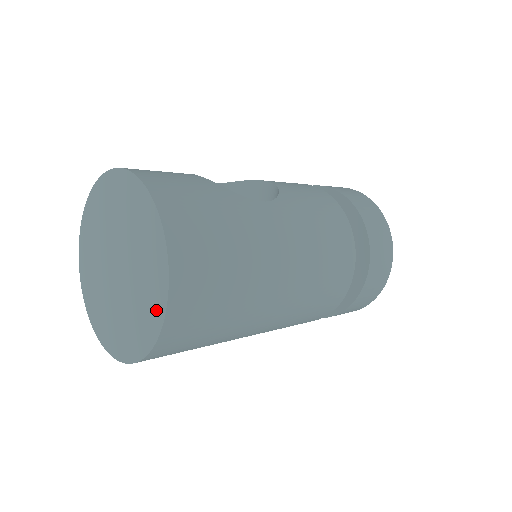
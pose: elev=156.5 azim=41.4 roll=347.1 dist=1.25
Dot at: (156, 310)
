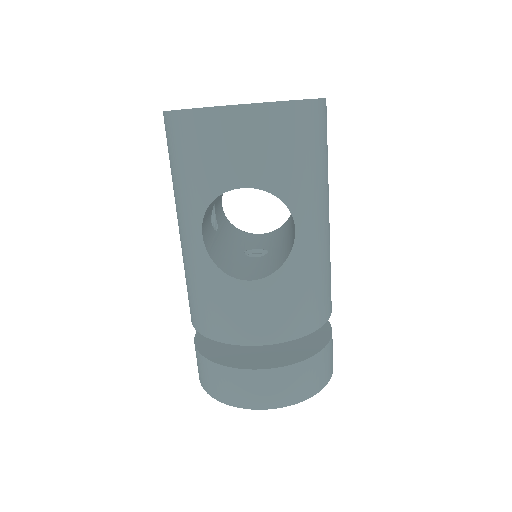
Dot at: occluded
